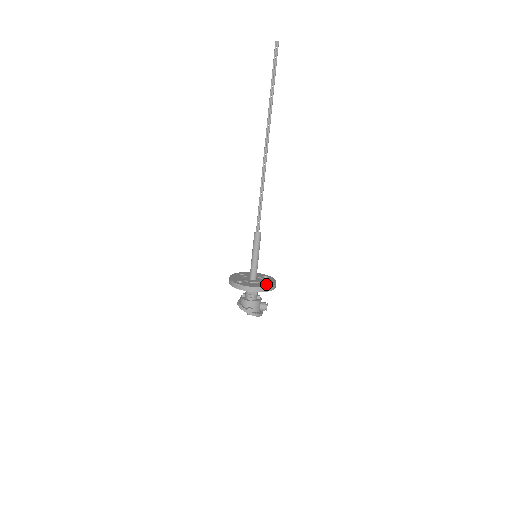
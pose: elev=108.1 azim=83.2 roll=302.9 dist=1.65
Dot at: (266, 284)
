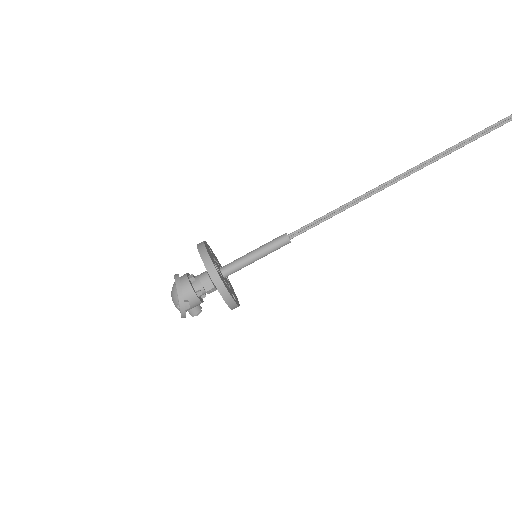
Dot at: (234, 297)
